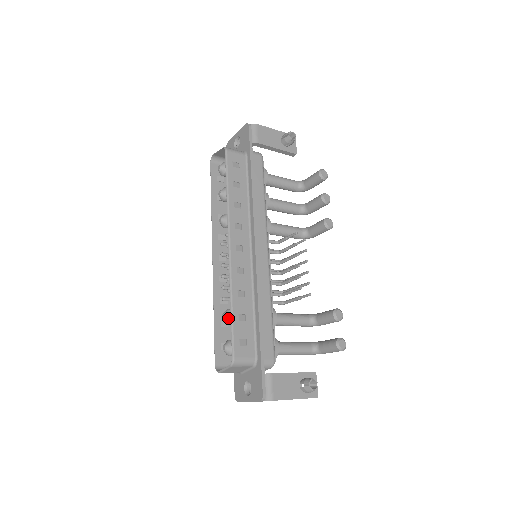
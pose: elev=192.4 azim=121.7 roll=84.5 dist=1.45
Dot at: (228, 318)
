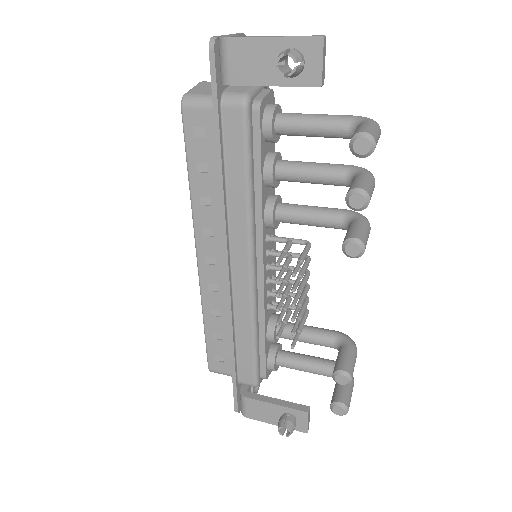
Dot at: occluded
